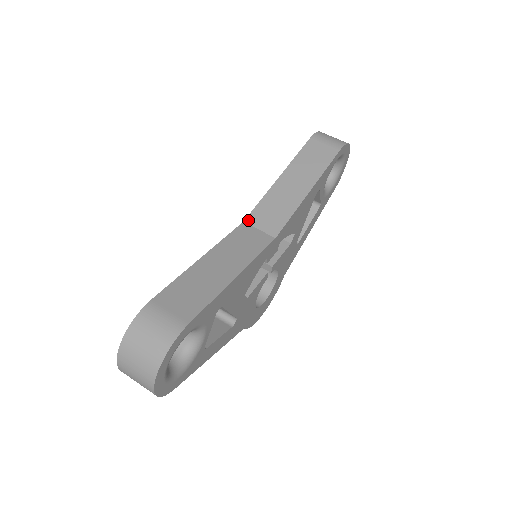
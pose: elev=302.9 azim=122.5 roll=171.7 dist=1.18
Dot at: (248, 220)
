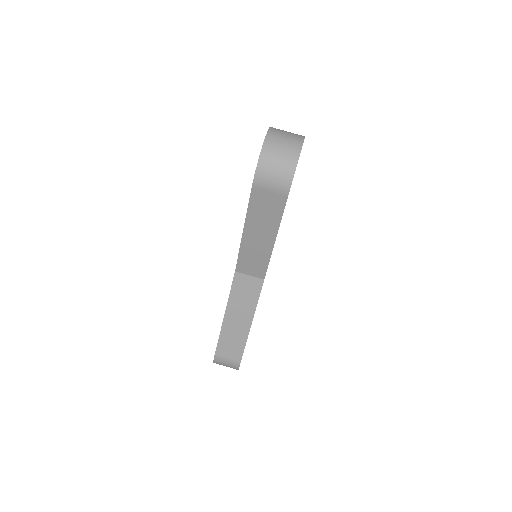
Dot at: (238, 270)
